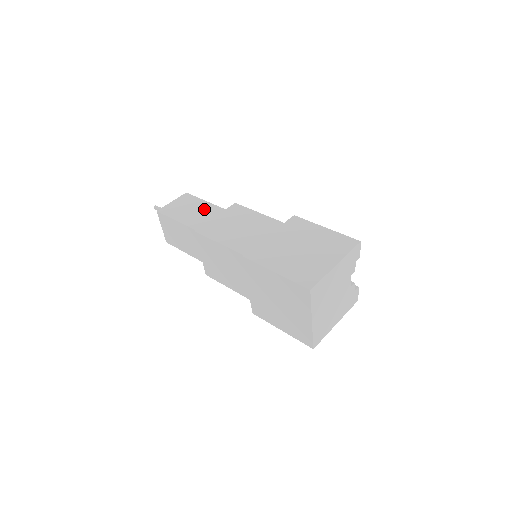
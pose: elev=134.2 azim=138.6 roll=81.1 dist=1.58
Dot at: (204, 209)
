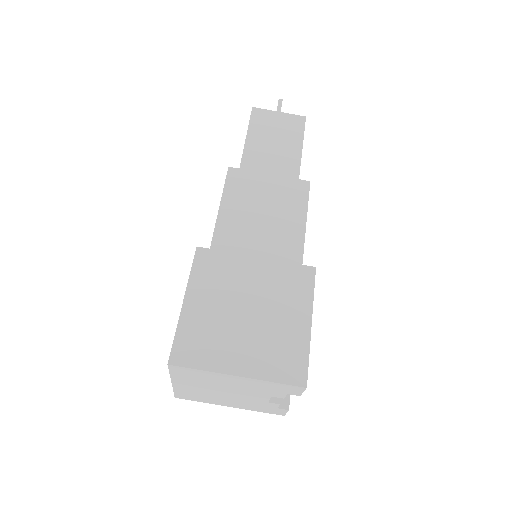
Dot at: (285, 153)
